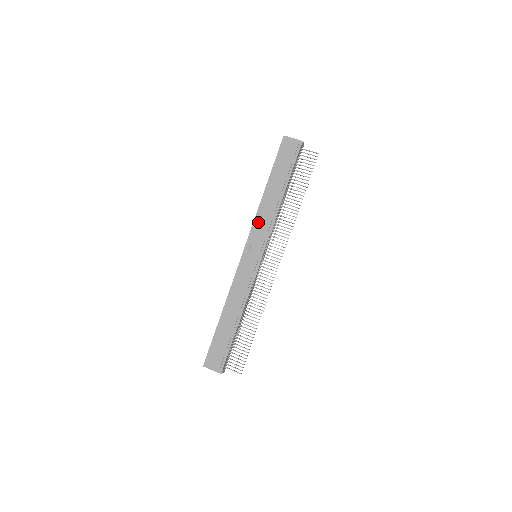
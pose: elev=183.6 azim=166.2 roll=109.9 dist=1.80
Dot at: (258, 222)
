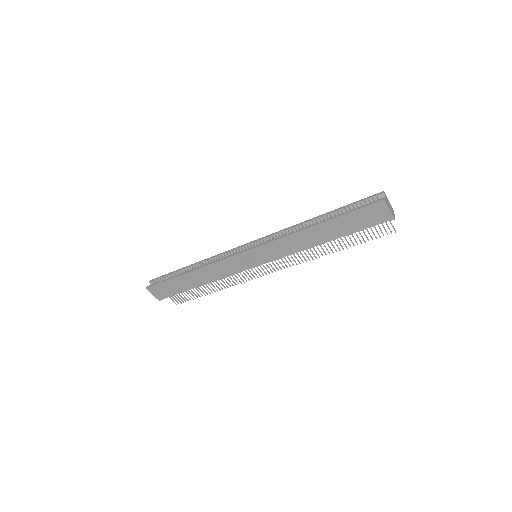
Dot at: (282, 242)
